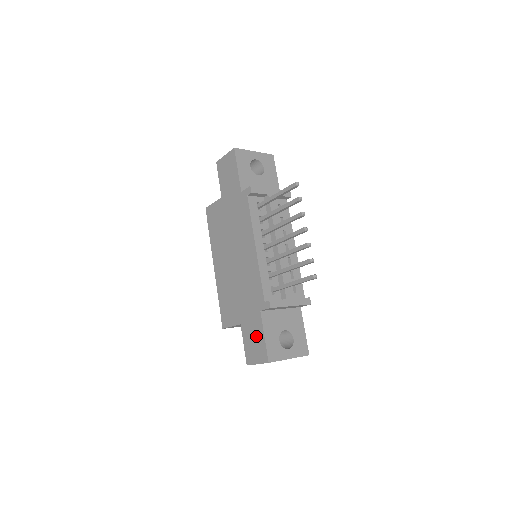
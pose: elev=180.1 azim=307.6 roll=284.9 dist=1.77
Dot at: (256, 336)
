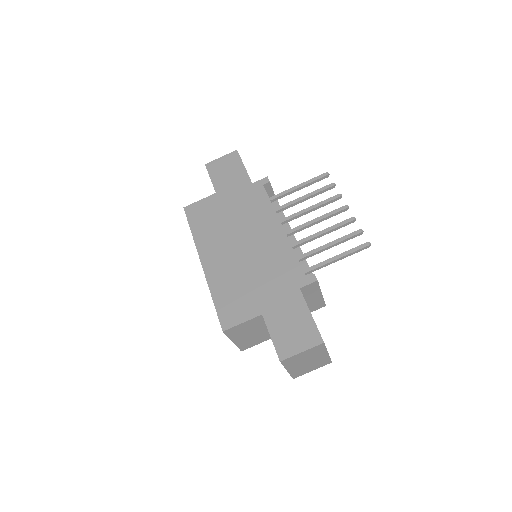
Dot at: (296, 318)
